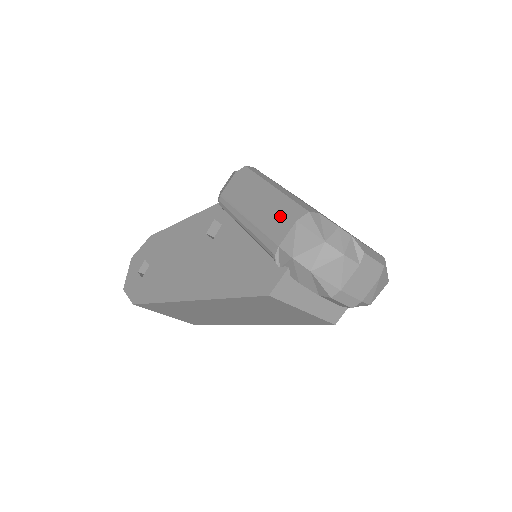
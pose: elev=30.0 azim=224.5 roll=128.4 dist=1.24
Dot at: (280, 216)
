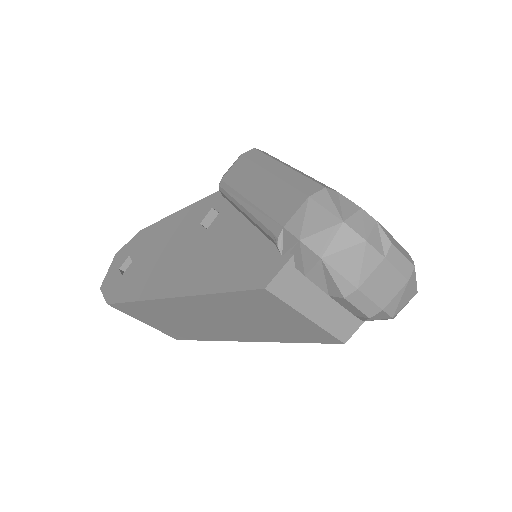
Dot at: (289, 193)
